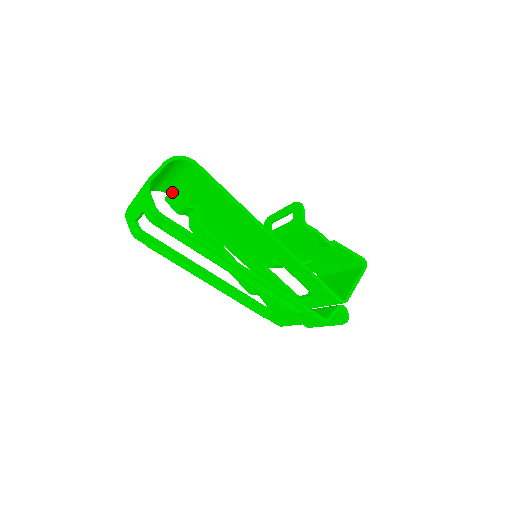
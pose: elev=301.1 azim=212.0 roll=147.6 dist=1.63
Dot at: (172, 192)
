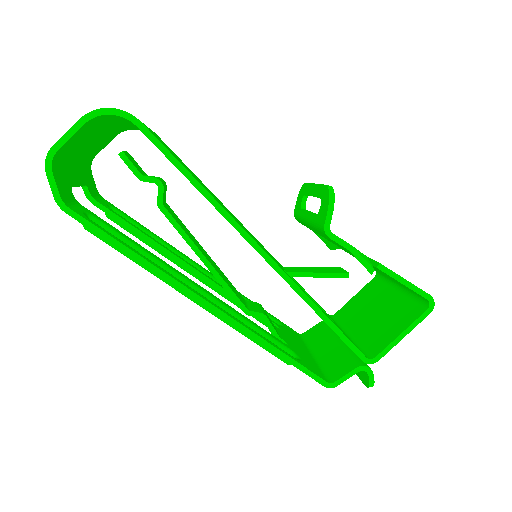
Dot at: (120, 155)
